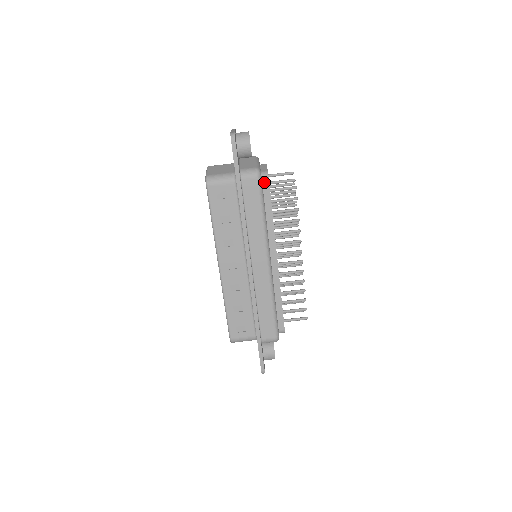
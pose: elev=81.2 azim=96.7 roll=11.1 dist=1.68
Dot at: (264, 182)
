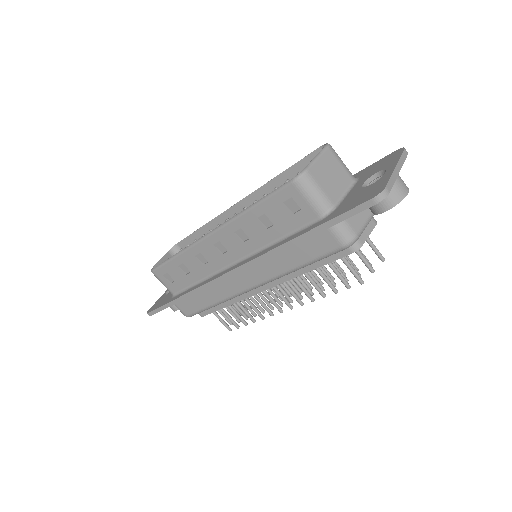
Dot at: occluded
